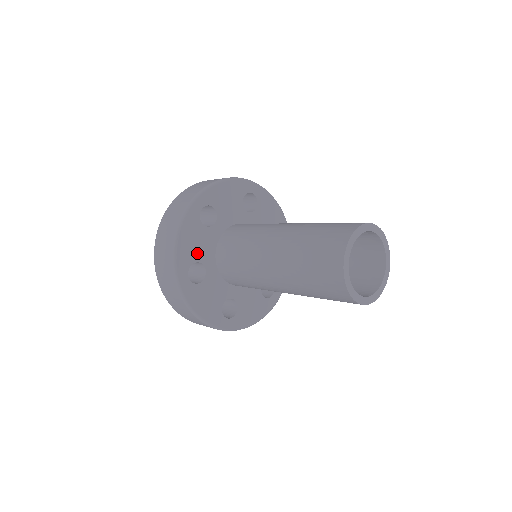
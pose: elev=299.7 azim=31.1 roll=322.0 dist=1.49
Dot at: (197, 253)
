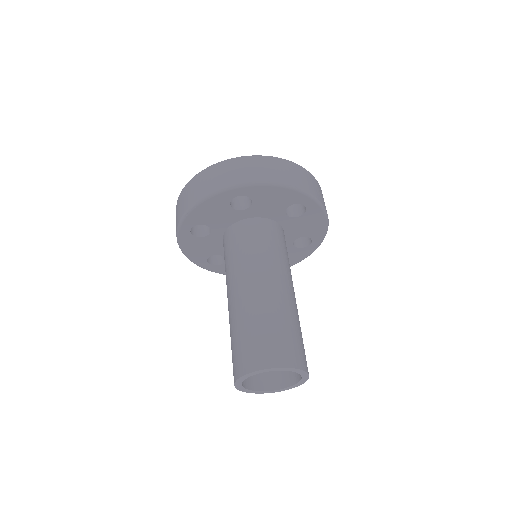
Dot at: (210, 220)
